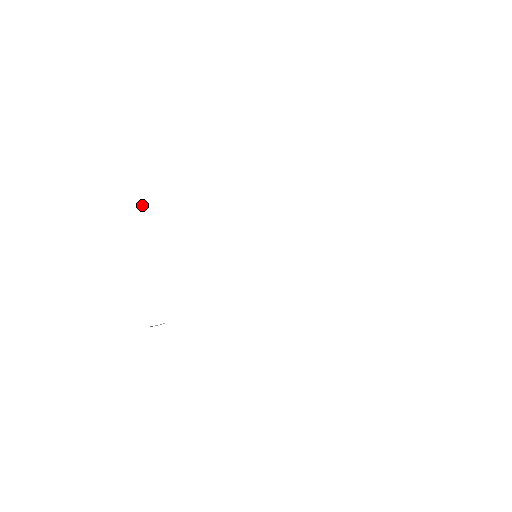
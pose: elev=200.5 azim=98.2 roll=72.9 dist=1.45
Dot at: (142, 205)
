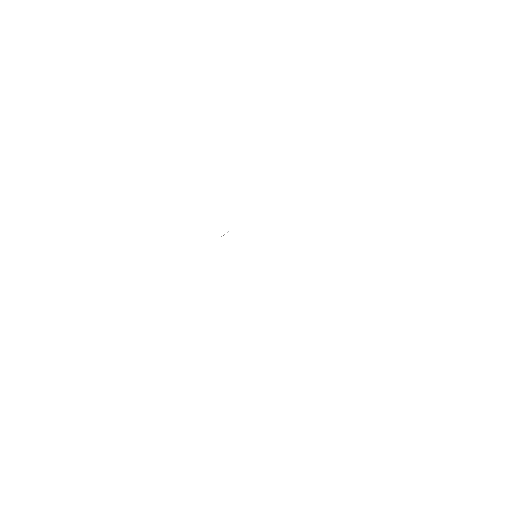
Dot at: occluded
